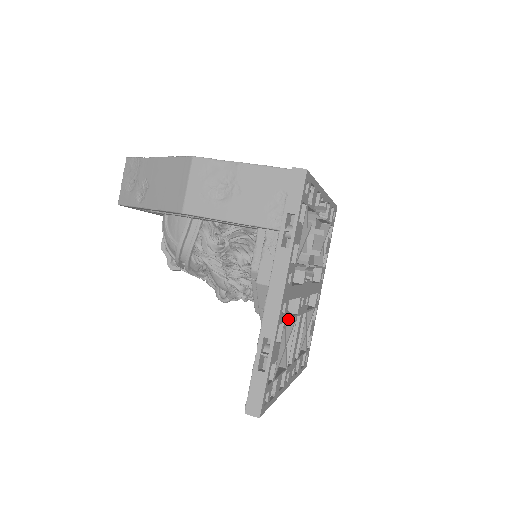
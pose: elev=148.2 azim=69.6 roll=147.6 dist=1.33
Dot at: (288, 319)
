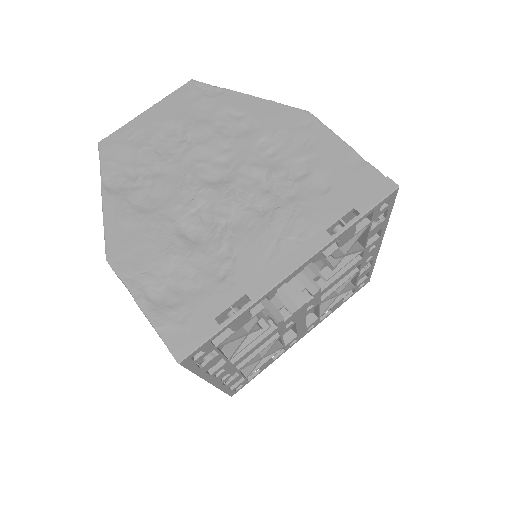
Dot at: occluded
